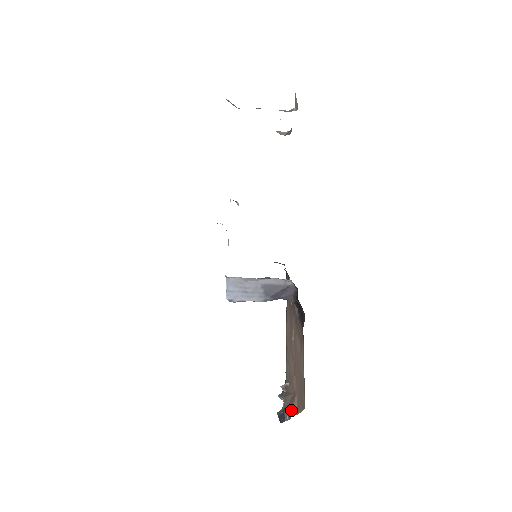
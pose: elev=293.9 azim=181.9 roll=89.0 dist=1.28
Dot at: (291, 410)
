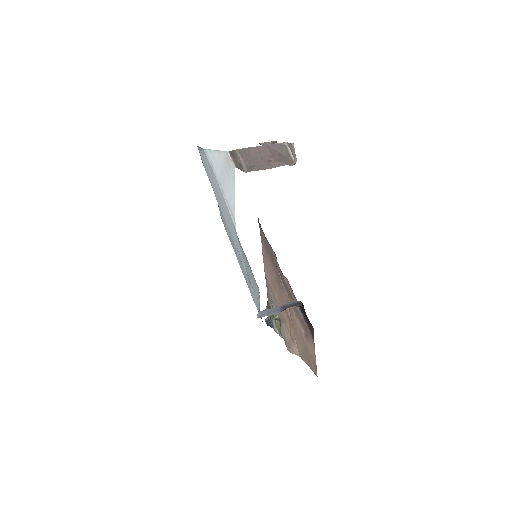
Dot at: (293, 351)
